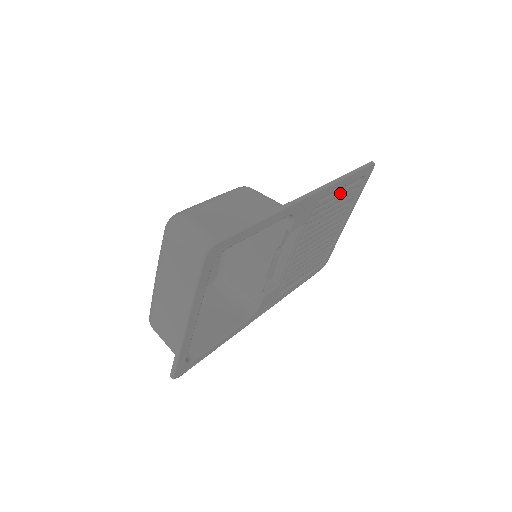
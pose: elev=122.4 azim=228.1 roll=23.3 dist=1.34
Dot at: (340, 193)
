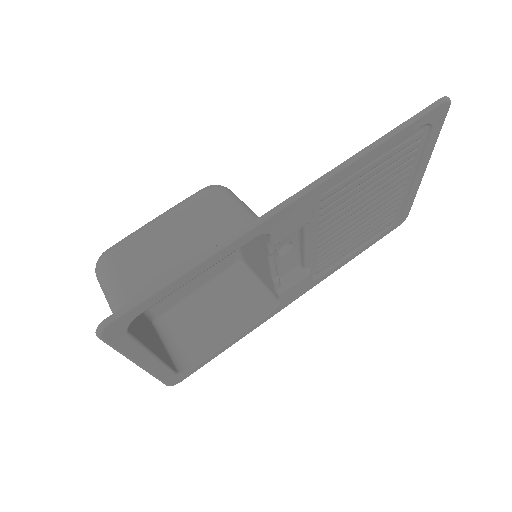
Dot at: (374, 164)
